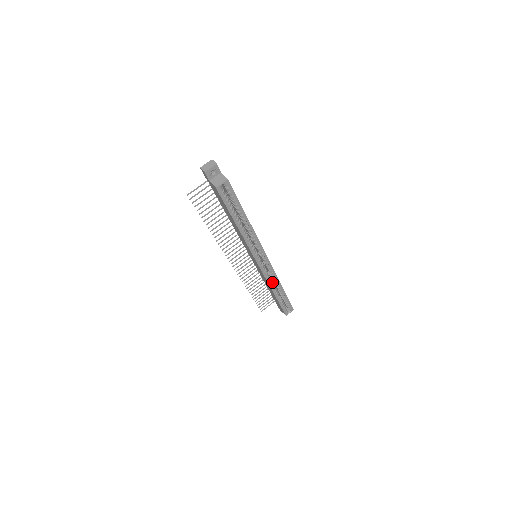
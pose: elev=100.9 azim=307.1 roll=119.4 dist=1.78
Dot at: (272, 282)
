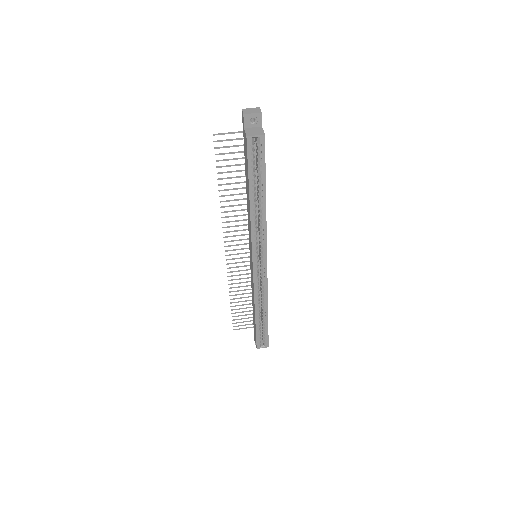
Dot at: (259, 297)
